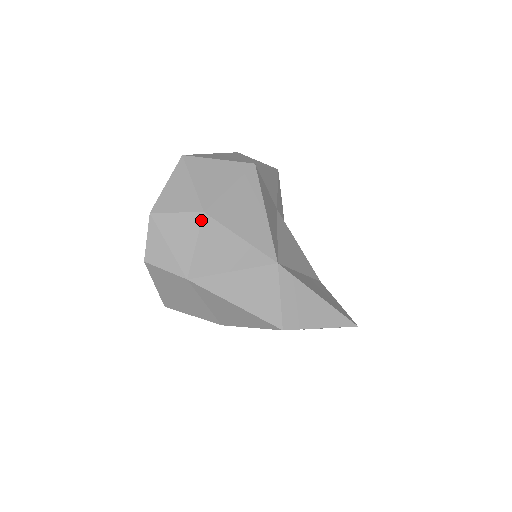
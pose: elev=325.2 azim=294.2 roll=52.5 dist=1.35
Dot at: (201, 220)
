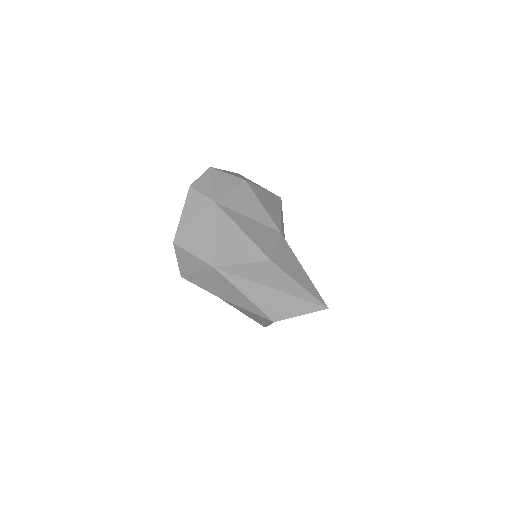
Dot at: (242, 182)
